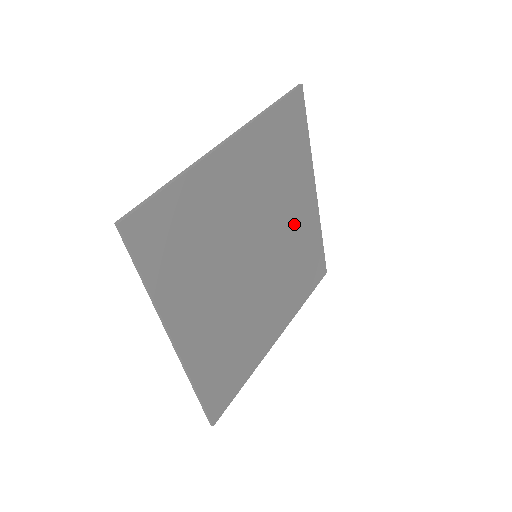
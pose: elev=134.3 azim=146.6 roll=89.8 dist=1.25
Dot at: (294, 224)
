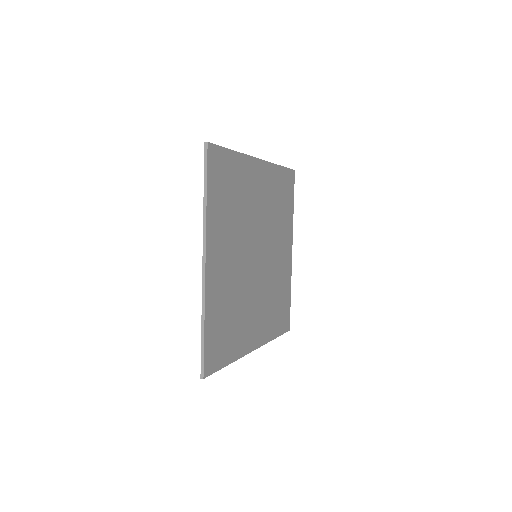
Dot at: (261, 202)
